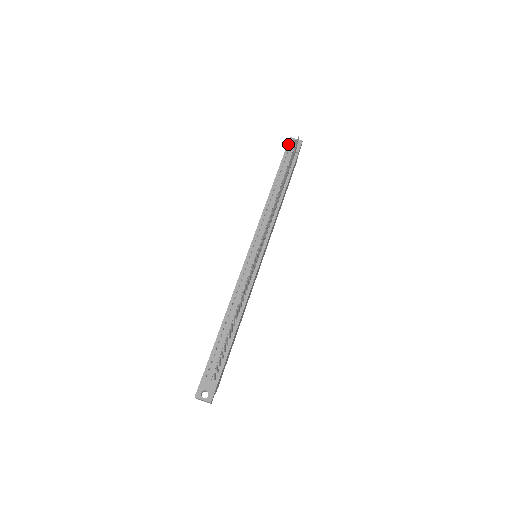
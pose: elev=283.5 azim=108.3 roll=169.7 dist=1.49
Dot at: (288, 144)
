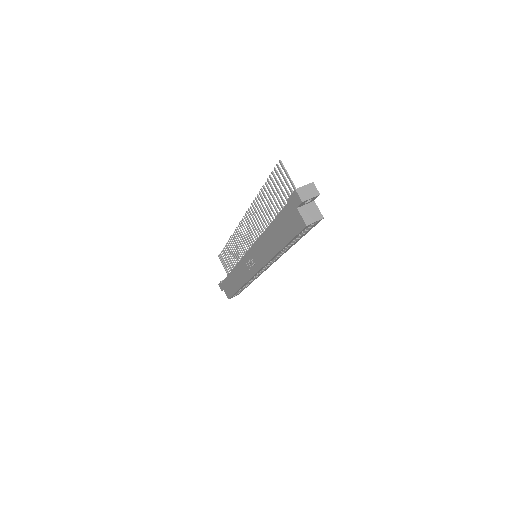
Dot at: (220, 282)
